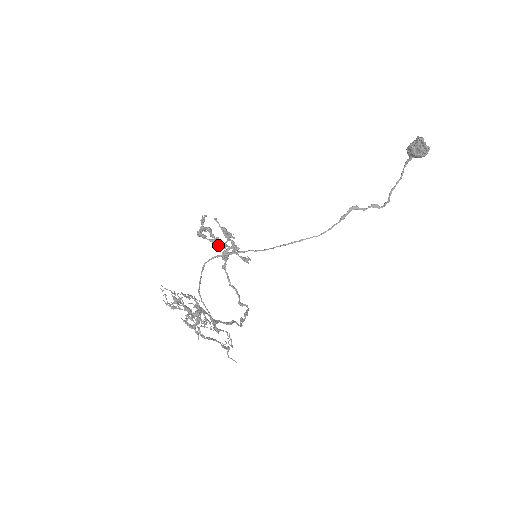
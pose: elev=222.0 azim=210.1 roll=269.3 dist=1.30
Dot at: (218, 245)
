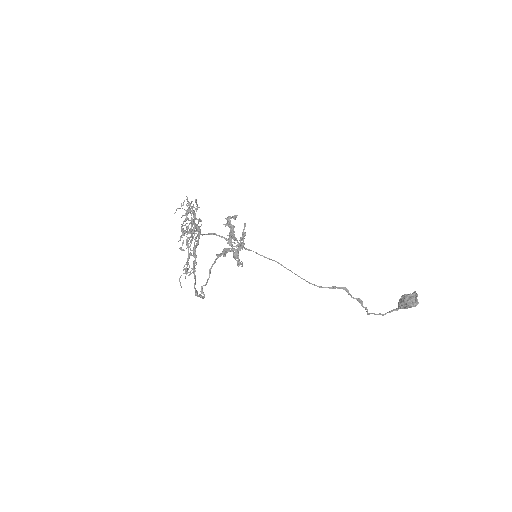
Dot at: (232, 236)
